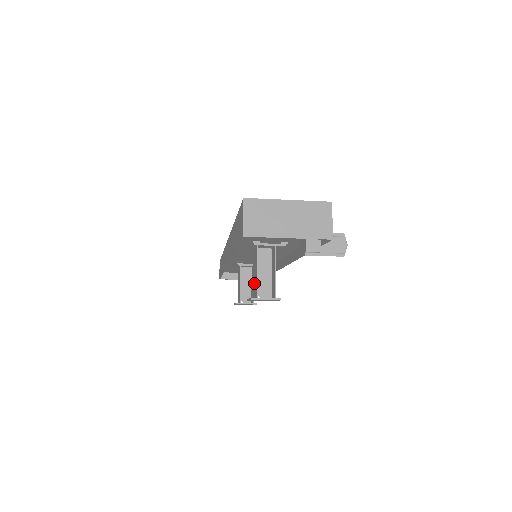
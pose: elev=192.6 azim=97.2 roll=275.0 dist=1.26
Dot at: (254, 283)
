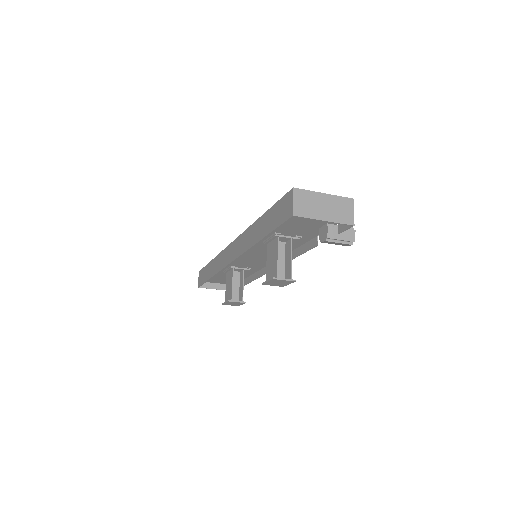
Dot at: (271, 268)
